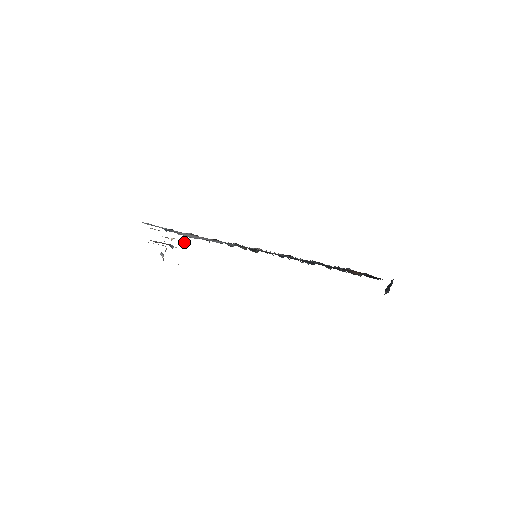
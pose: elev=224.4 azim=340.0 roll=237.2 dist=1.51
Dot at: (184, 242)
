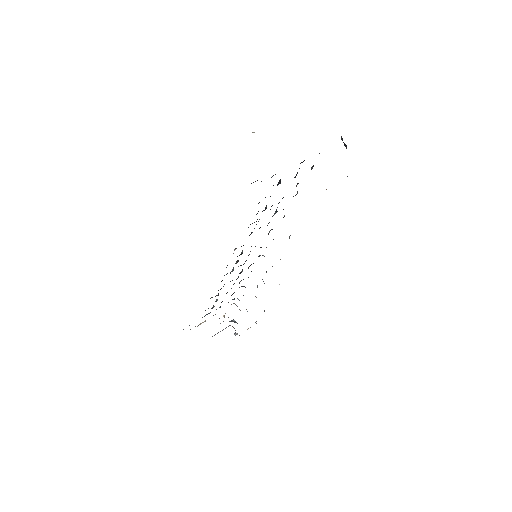
Dot at: occluded
